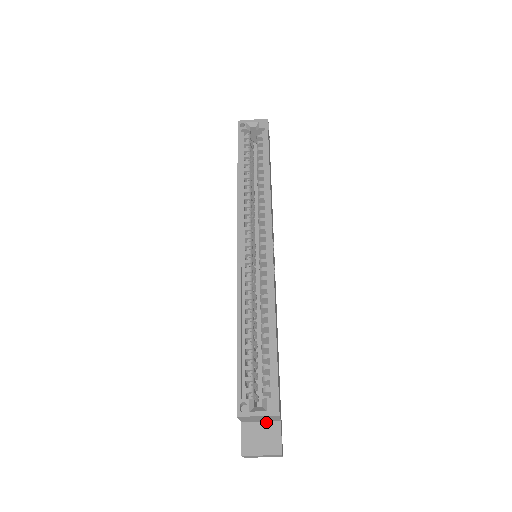
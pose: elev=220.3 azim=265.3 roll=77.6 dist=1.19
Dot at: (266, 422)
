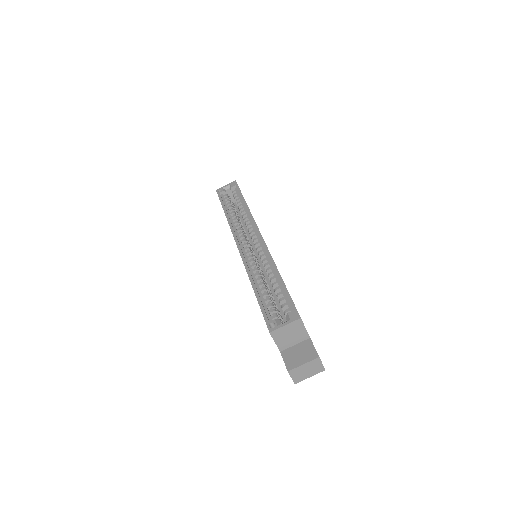
Dot at: (299, 343)
